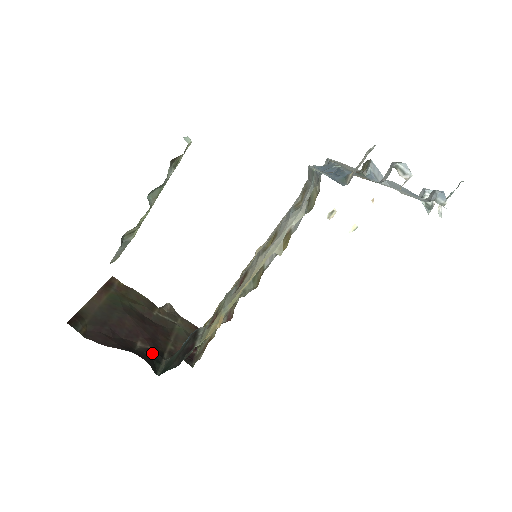
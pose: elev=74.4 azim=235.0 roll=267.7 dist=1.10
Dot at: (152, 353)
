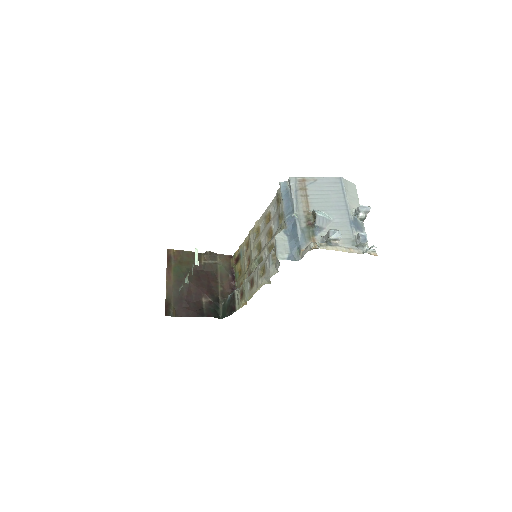
Dot at: (213, 304)
